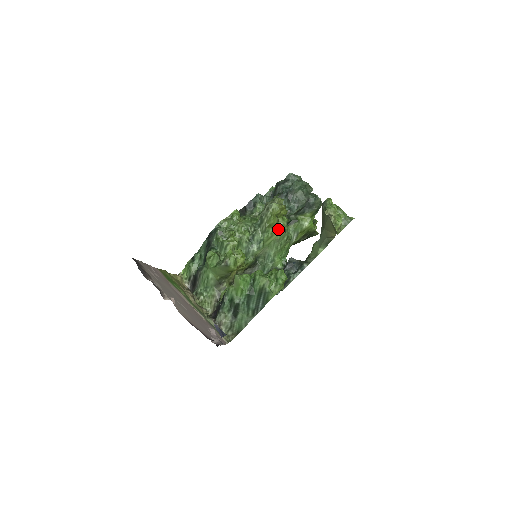
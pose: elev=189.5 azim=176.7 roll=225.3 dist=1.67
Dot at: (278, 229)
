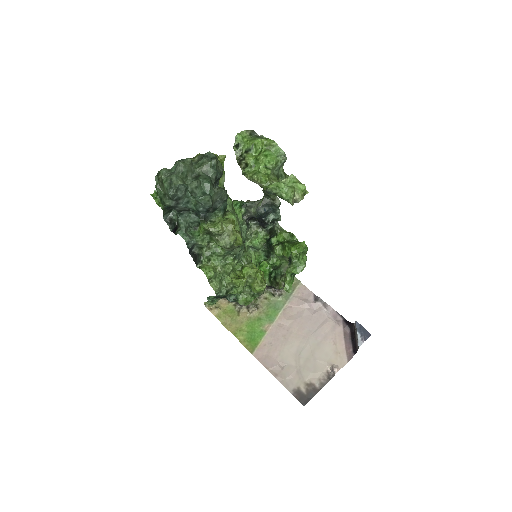
Dot at: (239, 228)
